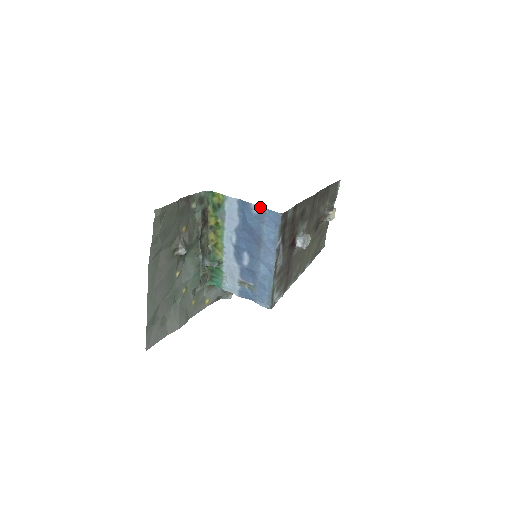
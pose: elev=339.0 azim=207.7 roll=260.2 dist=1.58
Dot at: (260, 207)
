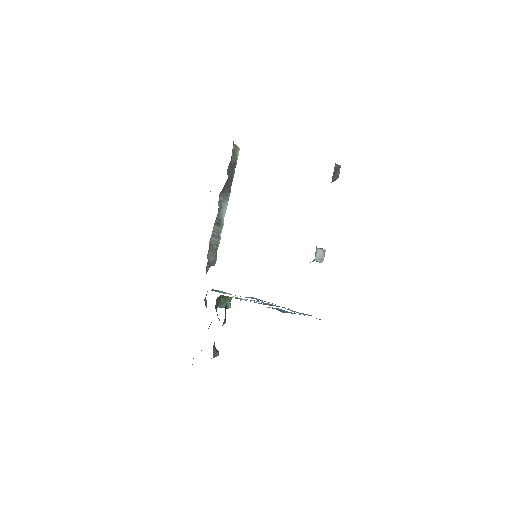
Dot at: occluded
